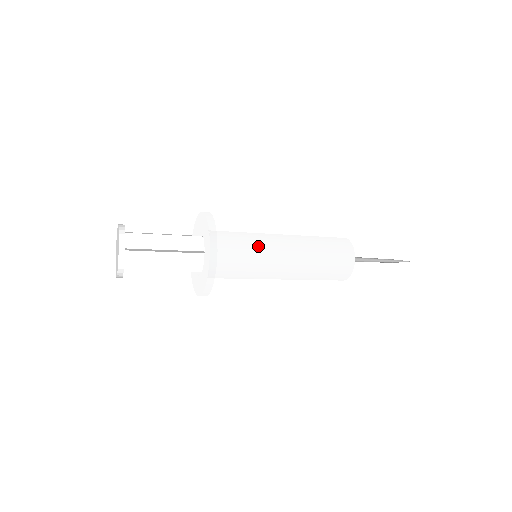
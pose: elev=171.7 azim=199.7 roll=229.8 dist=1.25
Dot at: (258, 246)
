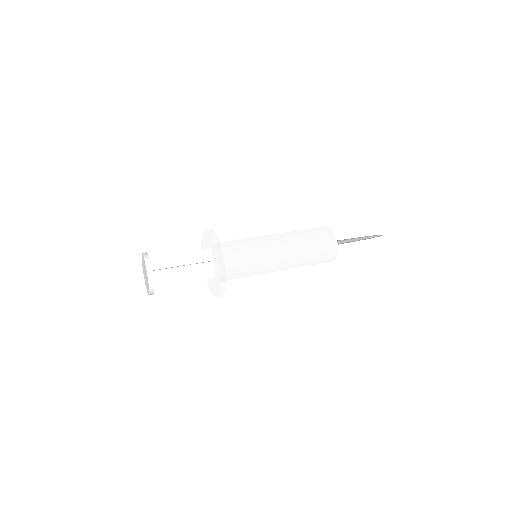
Dot at: (255, 246)
